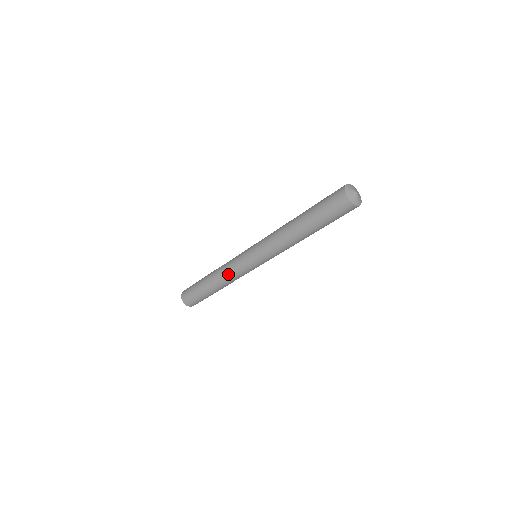
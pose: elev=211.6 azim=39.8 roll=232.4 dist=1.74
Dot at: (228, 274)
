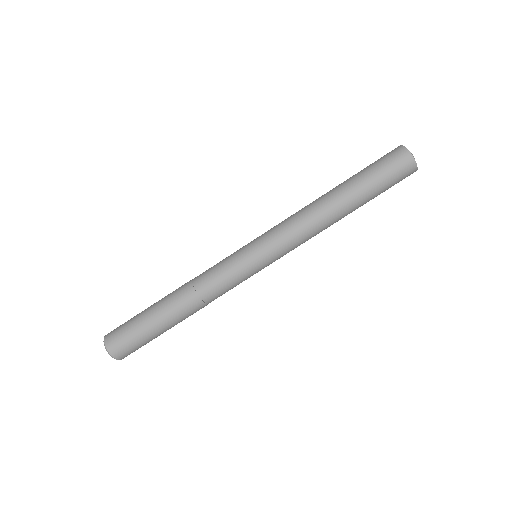
Dot at: (205, 273)
